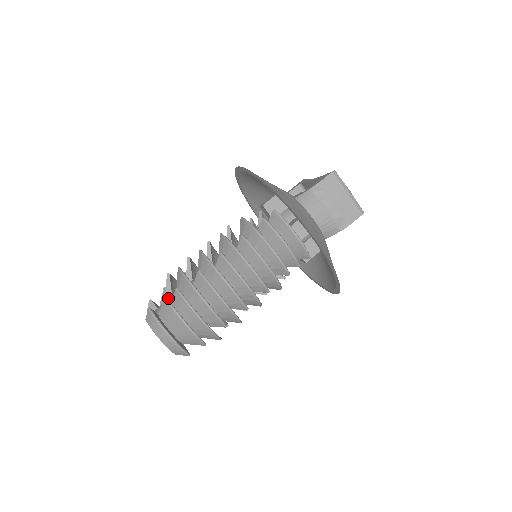
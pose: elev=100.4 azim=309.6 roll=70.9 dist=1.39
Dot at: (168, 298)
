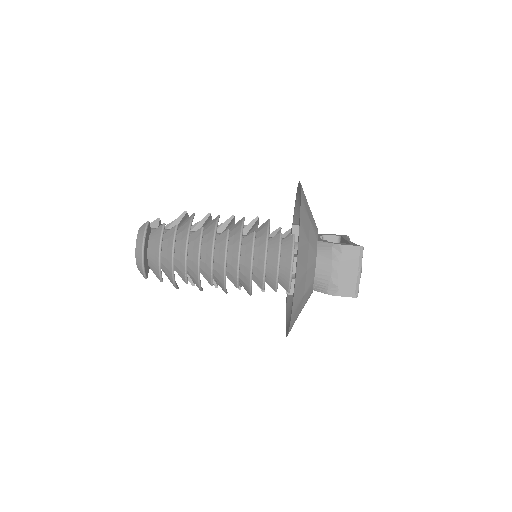
Dot at: occluded
